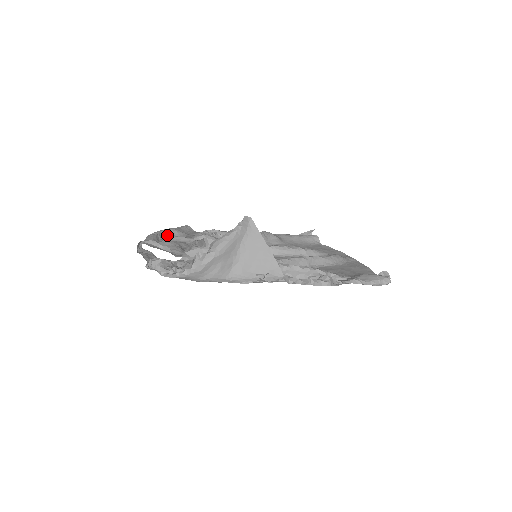
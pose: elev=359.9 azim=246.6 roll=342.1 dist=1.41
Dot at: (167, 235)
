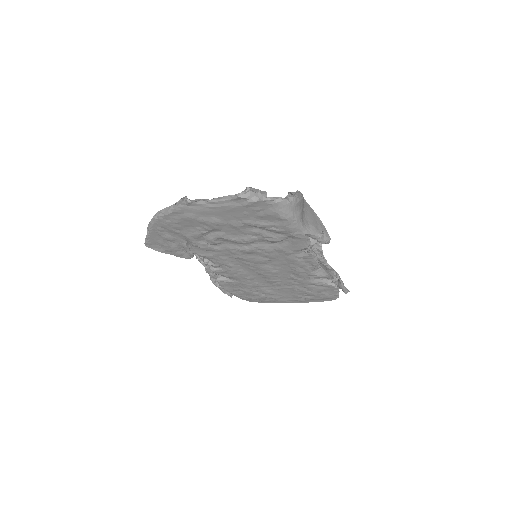
Dot at: (158, 227)
